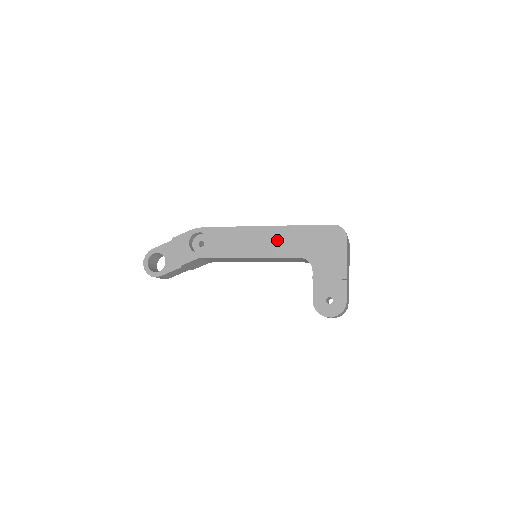
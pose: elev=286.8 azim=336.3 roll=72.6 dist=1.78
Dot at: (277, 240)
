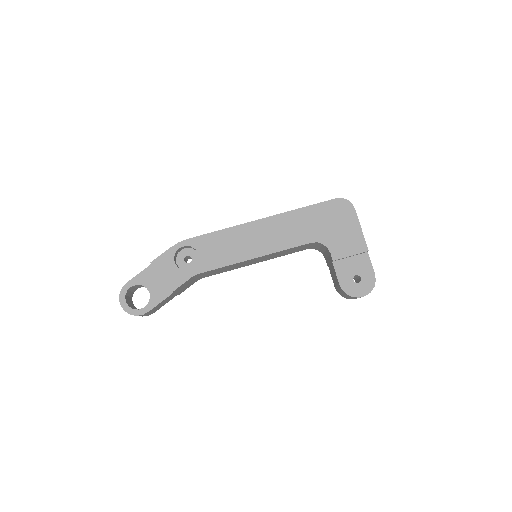
Dot at: (280, 230)
